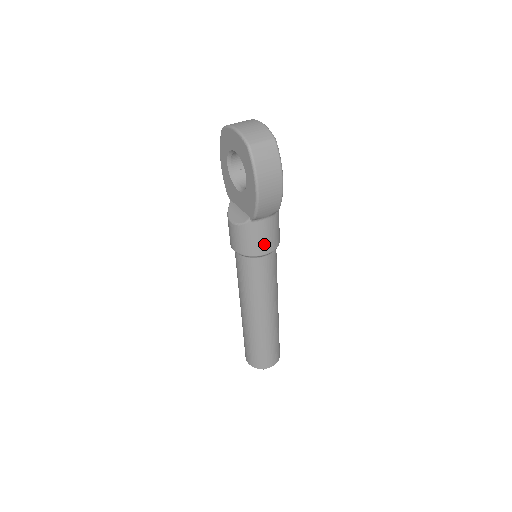
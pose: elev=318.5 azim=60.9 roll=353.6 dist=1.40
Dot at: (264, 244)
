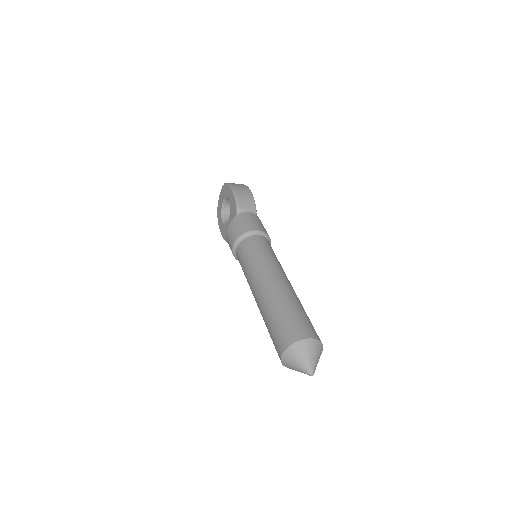
Dot at: (251, 225)
